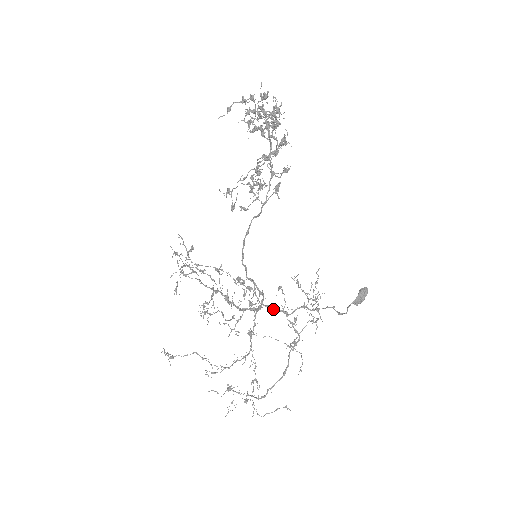
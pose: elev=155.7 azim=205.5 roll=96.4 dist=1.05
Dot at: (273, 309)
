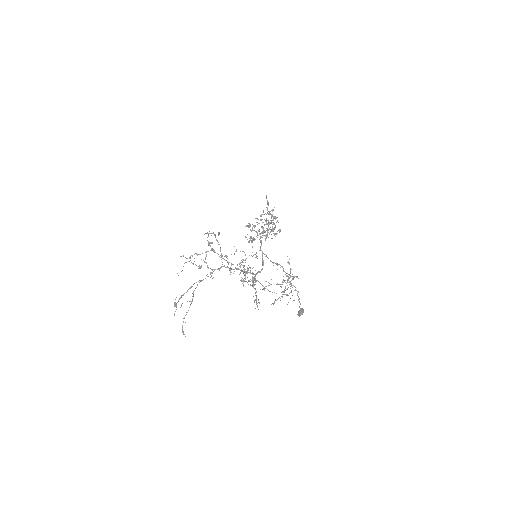
Dot at: (277, 263)
